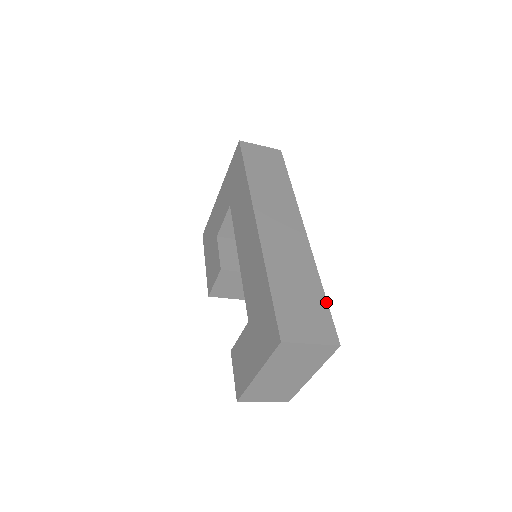
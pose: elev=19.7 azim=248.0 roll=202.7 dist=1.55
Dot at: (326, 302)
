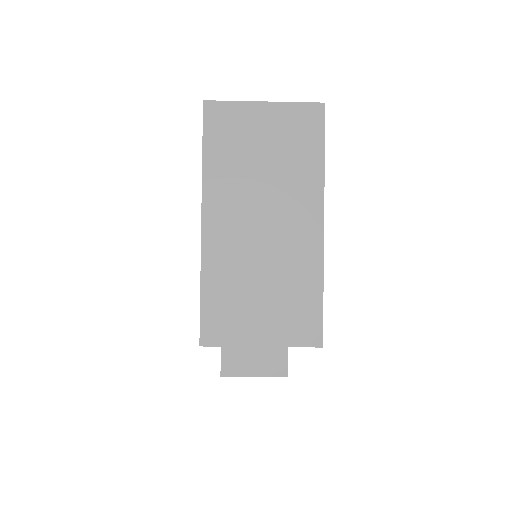
Dot at: occluded
